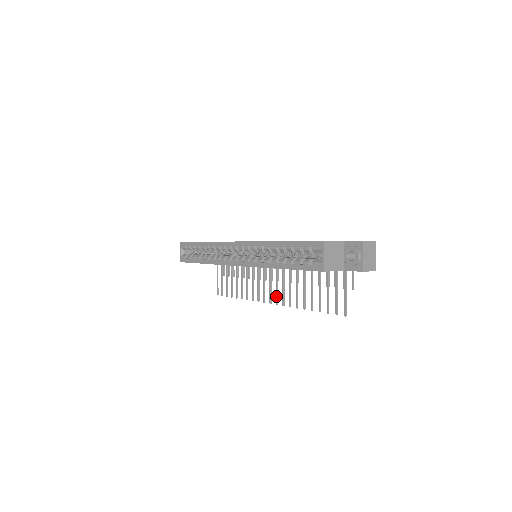
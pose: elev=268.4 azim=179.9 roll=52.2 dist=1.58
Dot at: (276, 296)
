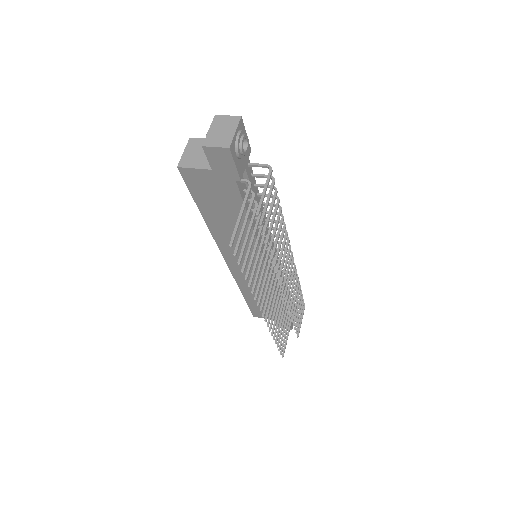
Dot at: (262, 300)
